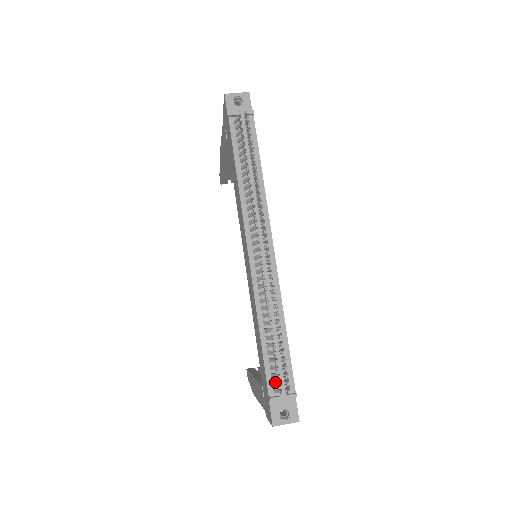
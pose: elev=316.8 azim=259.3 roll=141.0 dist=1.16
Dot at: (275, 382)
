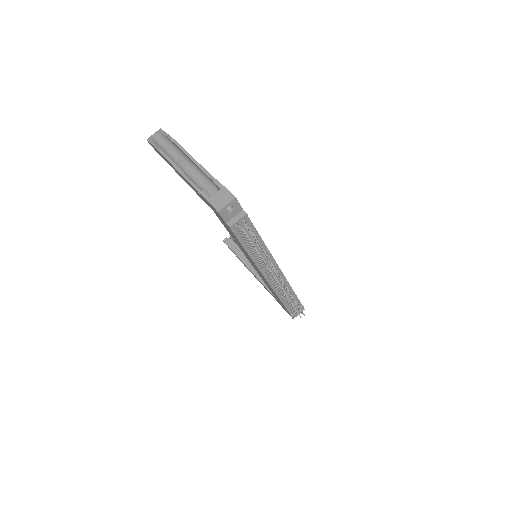
Dot at: (294, 311)
